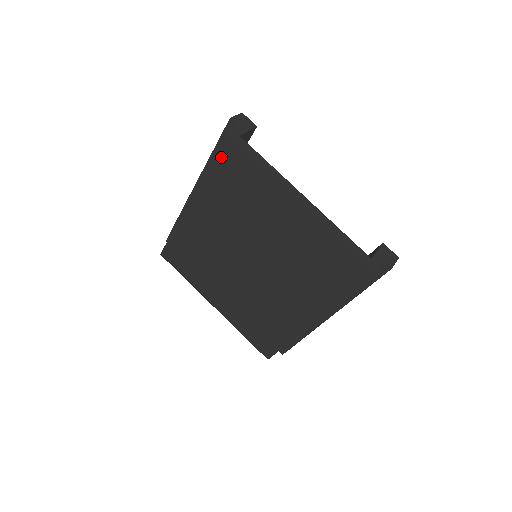
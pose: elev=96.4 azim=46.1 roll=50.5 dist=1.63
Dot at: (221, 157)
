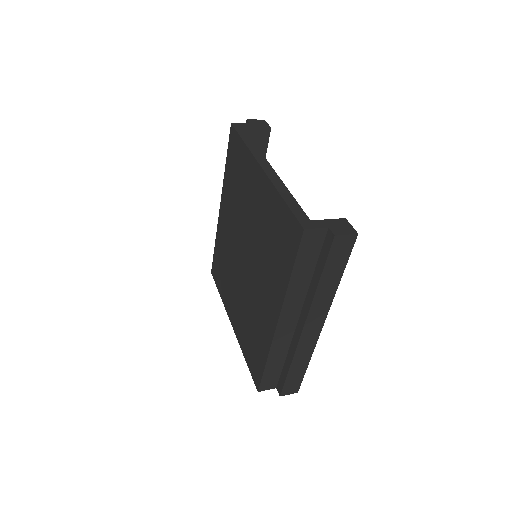
Dot at: (230, 149)
